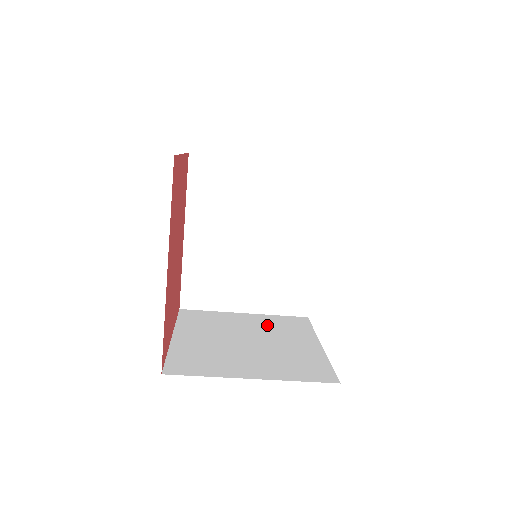
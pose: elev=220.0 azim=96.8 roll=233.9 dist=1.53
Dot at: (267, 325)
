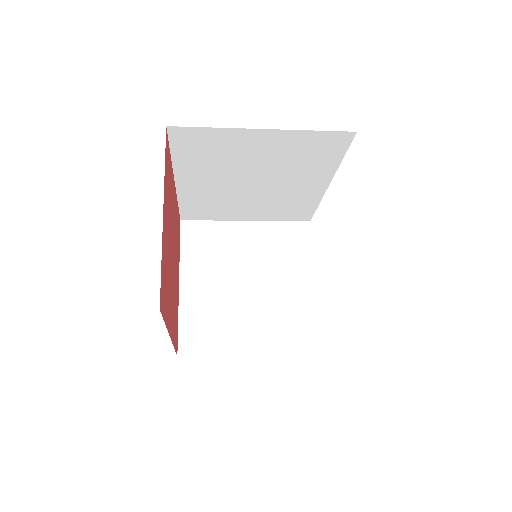
Dot at: (268, 248)
